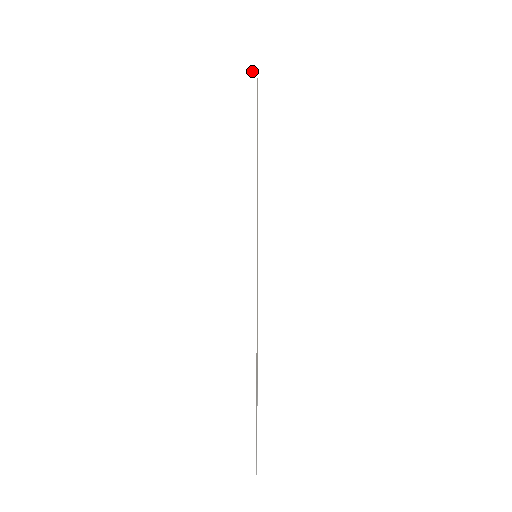
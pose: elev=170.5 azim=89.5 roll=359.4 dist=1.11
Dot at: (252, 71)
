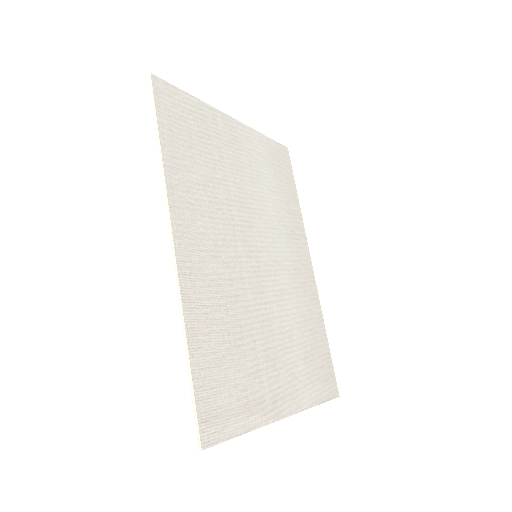
Dot at: (150, 88)
